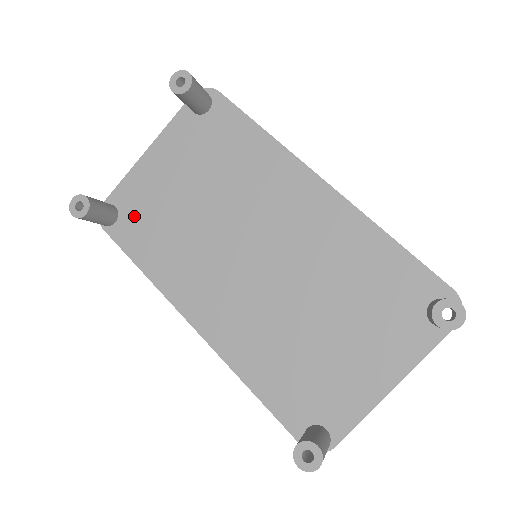
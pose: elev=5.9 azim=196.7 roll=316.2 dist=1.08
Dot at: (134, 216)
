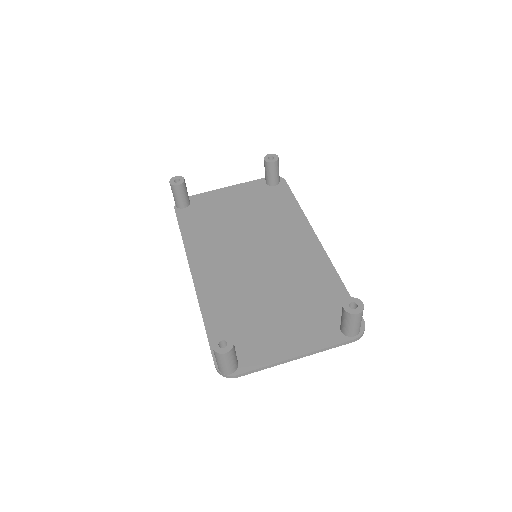
Dot at: (198, 210)
